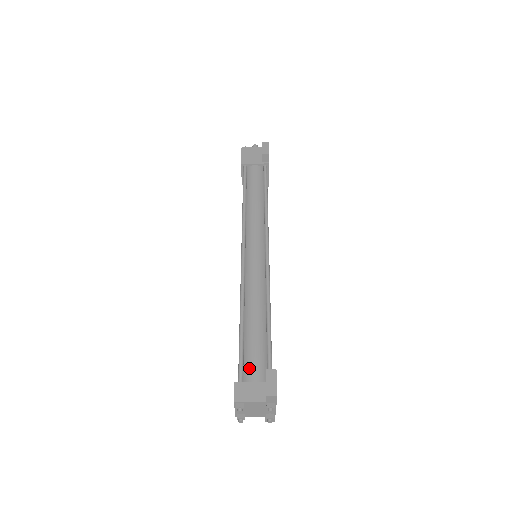
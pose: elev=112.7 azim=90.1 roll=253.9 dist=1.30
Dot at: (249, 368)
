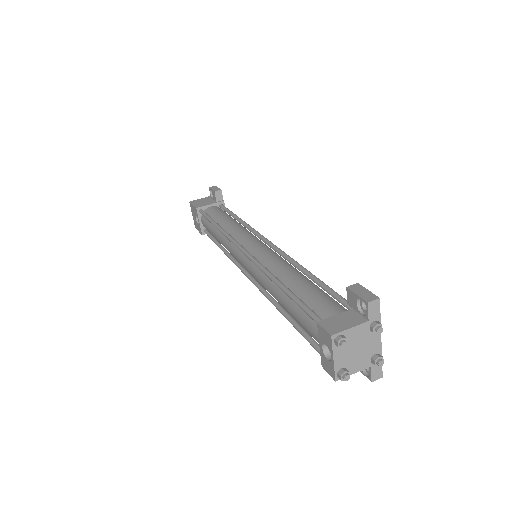
Dot at: (322, 310)
